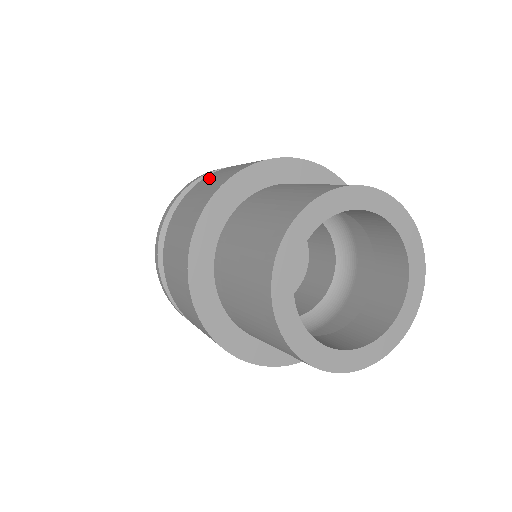
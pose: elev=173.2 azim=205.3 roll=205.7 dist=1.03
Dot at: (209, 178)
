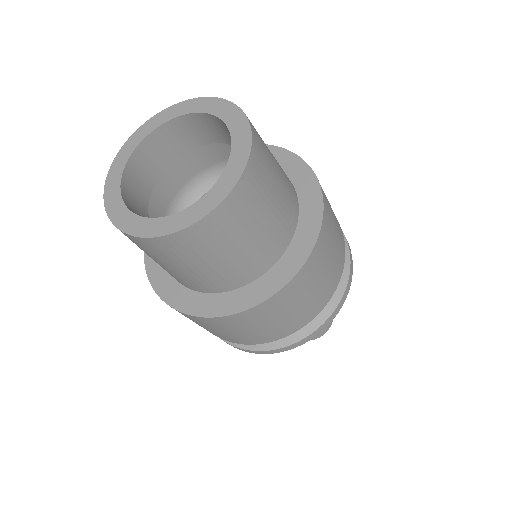
Dot at: occluded
